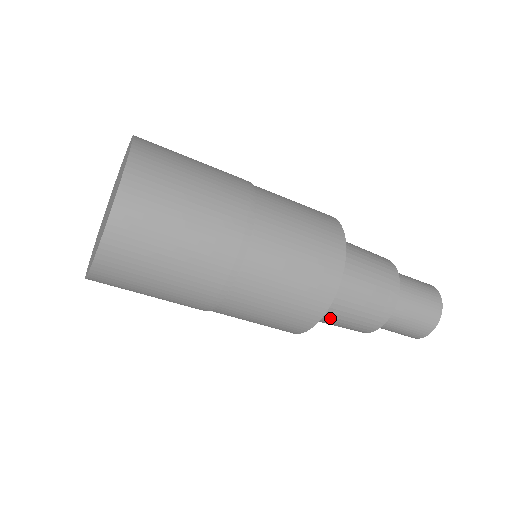
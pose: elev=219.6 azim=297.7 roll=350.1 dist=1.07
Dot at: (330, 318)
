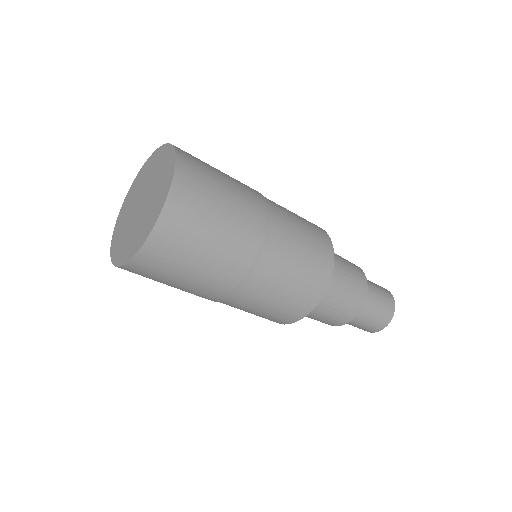
Dot at: occluded
